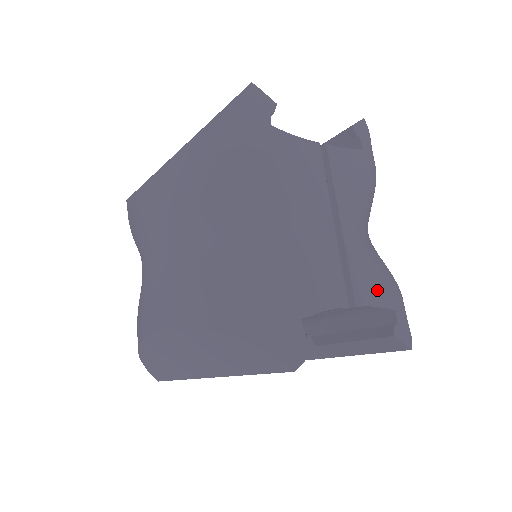
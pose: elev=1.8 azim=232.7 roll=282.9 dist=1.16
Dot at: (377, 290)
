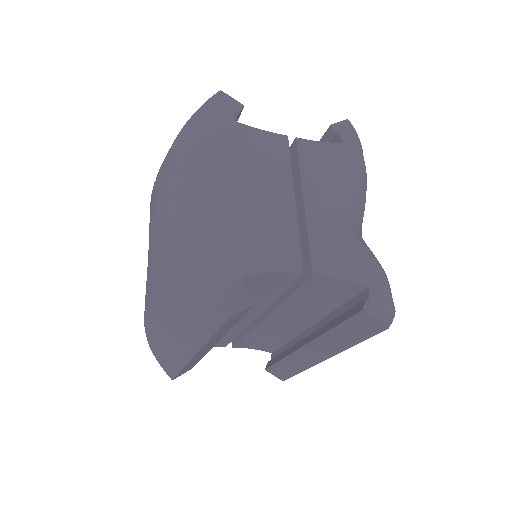
Dot at: (345, 264)
